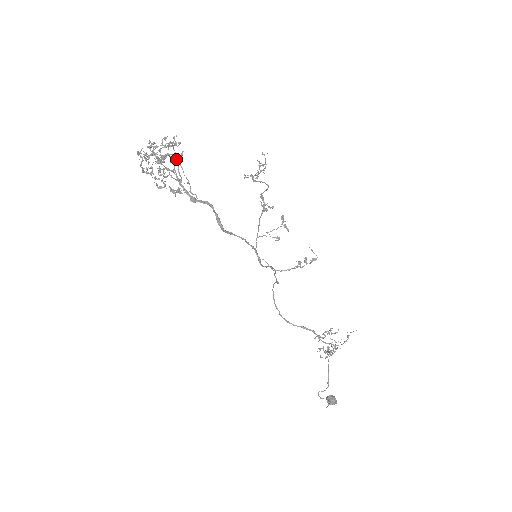
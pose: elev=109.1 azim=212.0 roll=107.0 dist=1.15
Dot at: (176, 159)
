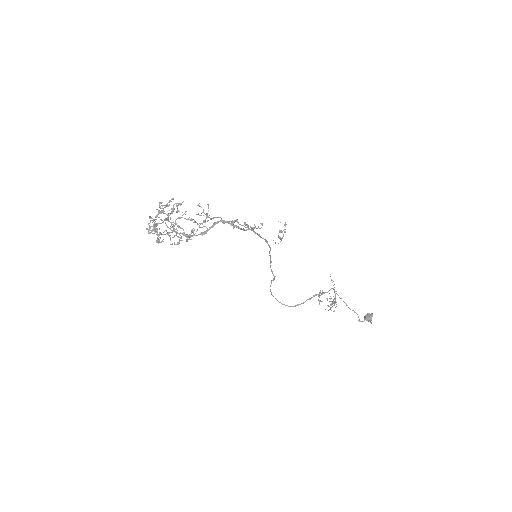
Dot at: occluded
